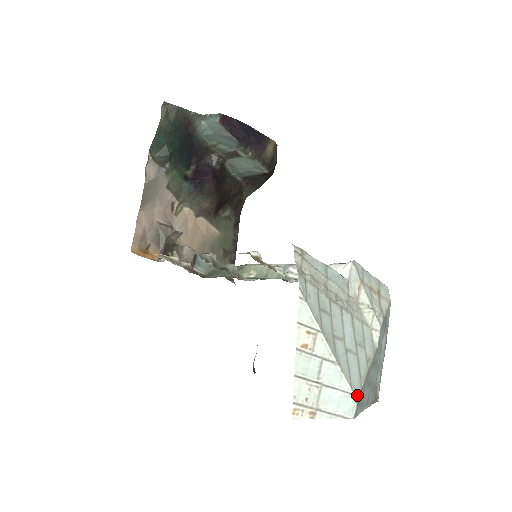
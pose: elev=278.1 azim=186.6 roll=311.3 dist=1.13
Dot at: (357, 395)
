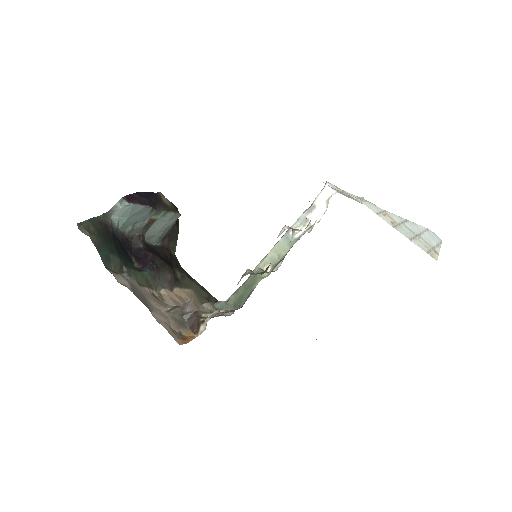
Dot at: (428, 229)
